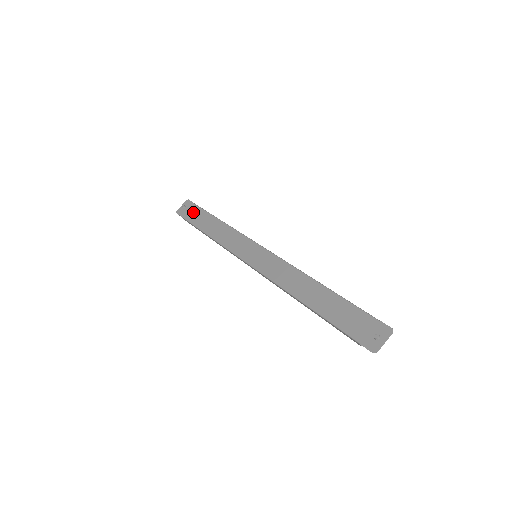
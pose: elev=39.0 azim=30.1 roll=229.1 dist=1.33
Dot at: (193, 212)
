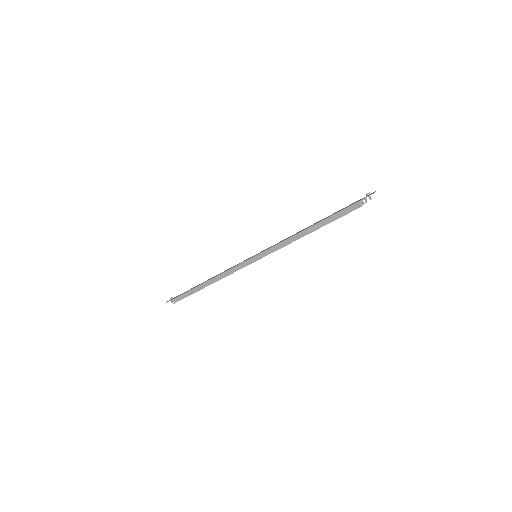
Dot at: occluded
